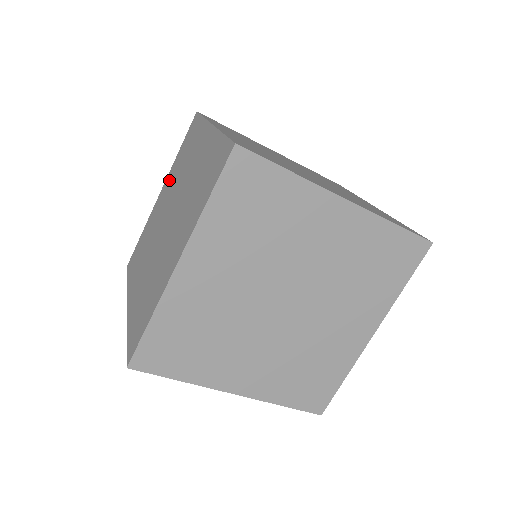
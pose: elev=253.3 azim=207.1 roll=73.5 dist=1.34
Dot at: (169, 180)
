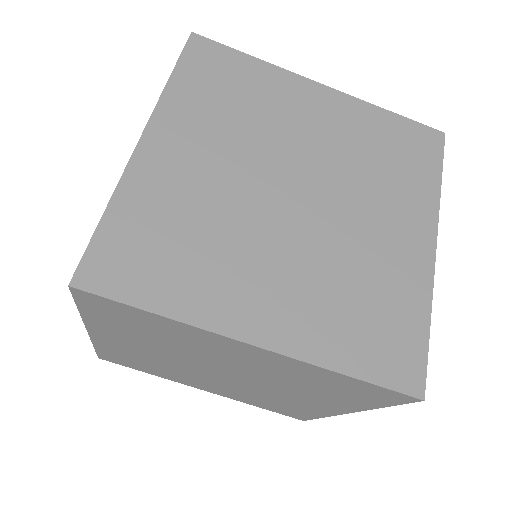
Dot at: occluded
